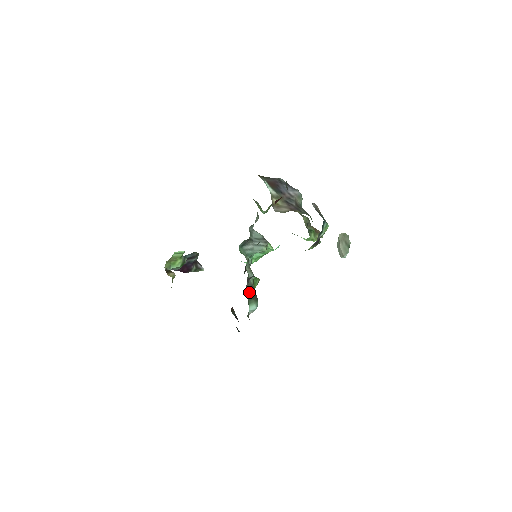
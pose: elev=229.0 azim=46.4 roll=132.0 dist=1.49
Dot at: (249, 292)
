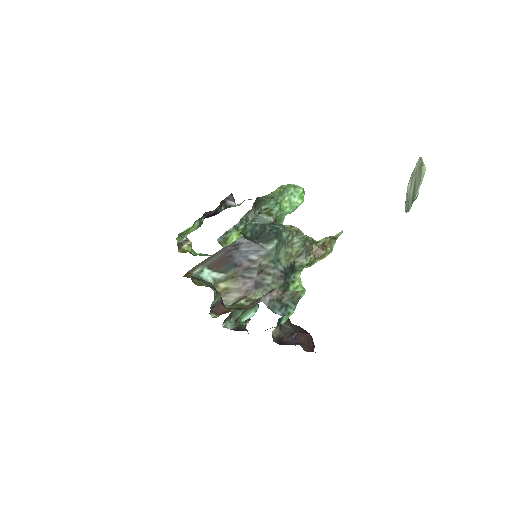
Dot at: (239, 311)
